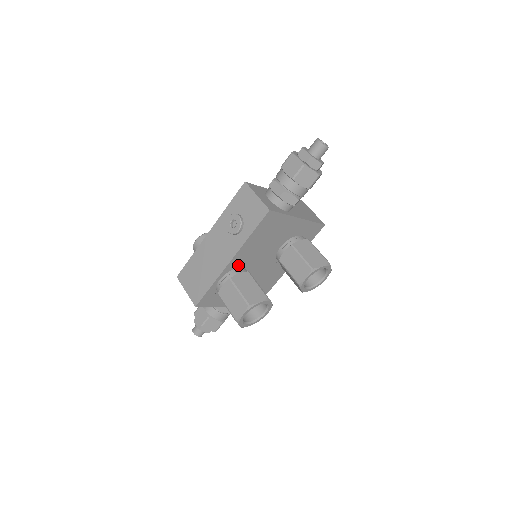
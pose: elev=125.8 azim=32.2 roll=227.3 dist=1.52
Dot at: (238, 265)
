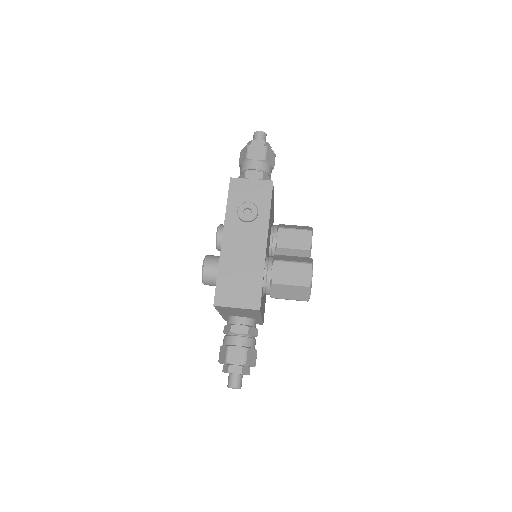
Dot at: occluded
